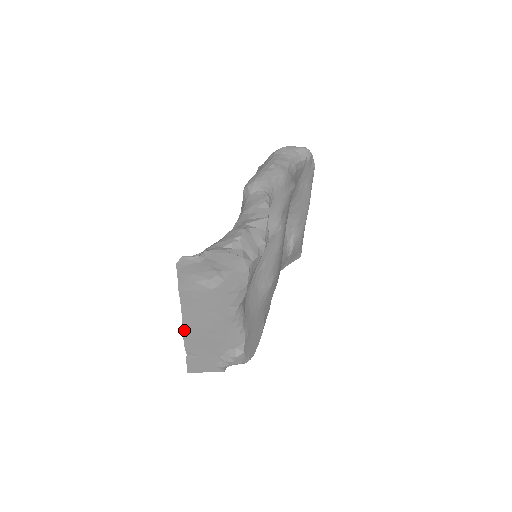
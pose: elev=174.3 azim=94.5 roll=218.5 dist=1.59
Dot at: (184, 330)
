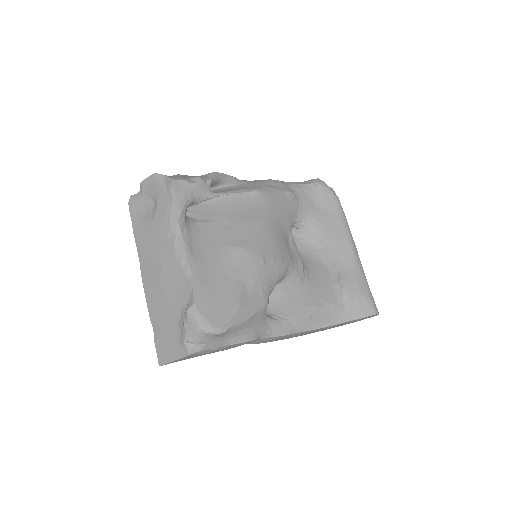
Dot at: (145, 286)
